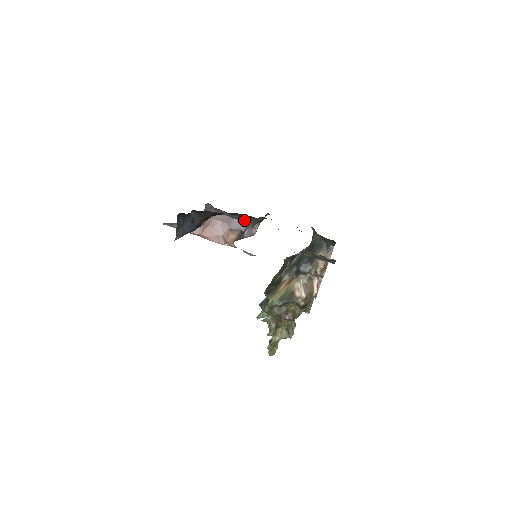
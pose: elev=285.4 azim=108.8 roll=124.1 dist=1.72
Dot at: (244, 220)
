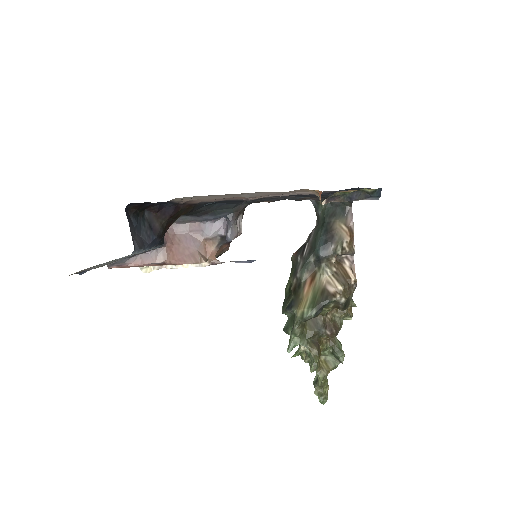
Dot at: (220, 219)
